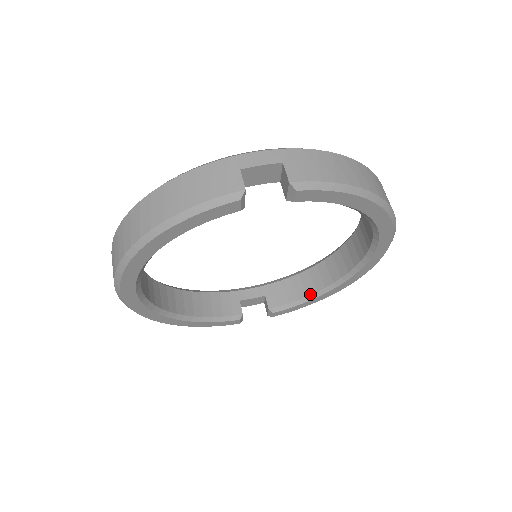
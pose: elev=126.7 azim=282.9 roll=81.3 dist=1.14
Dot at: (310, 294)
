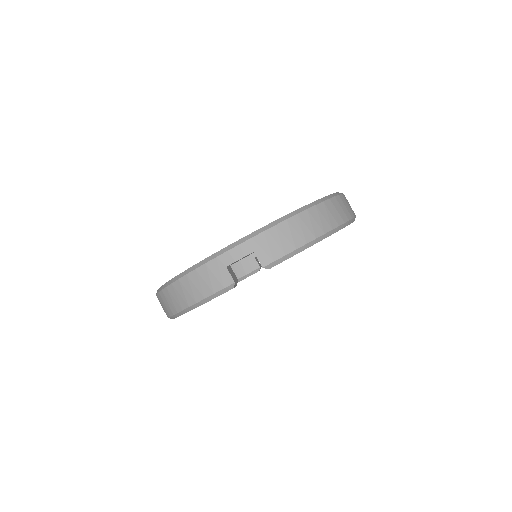
Dot at: occluded
